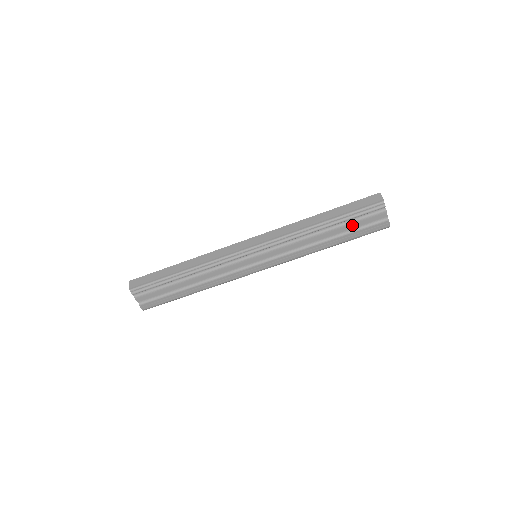
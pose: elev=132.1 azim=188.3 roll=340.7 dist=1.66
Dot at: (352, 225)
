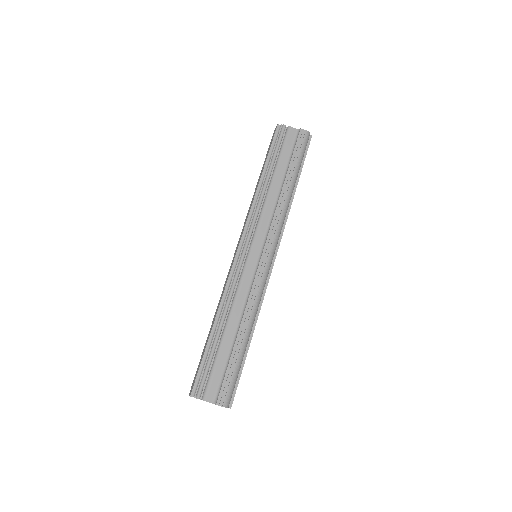
Dot at: (283, 158)
